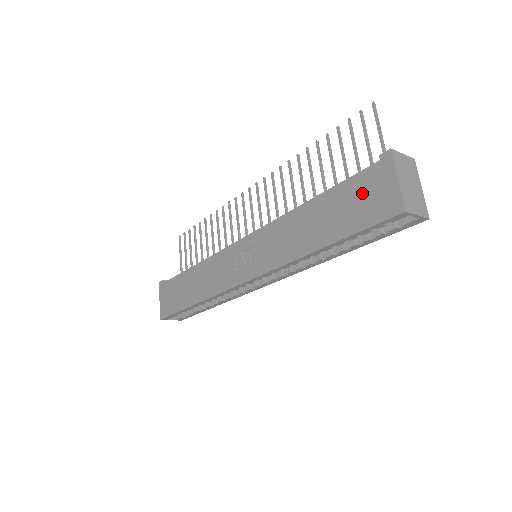
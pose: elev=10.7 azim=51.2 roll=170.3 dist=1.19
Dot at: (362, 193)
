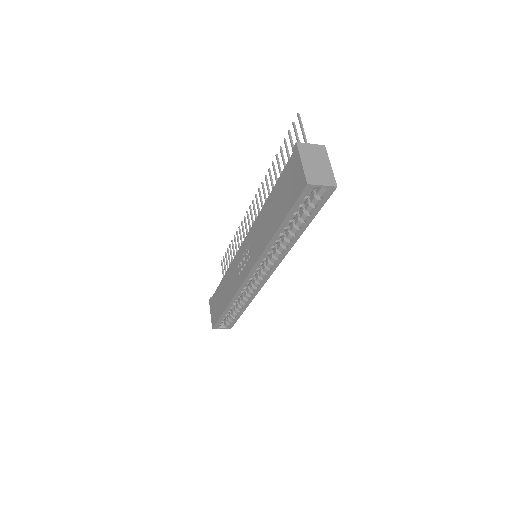
Dot at: (288, 181)
